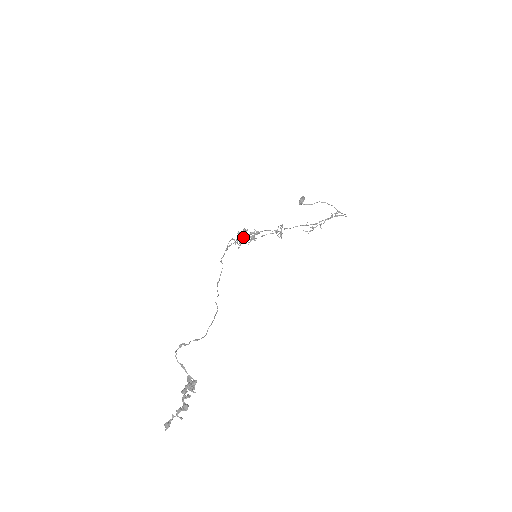
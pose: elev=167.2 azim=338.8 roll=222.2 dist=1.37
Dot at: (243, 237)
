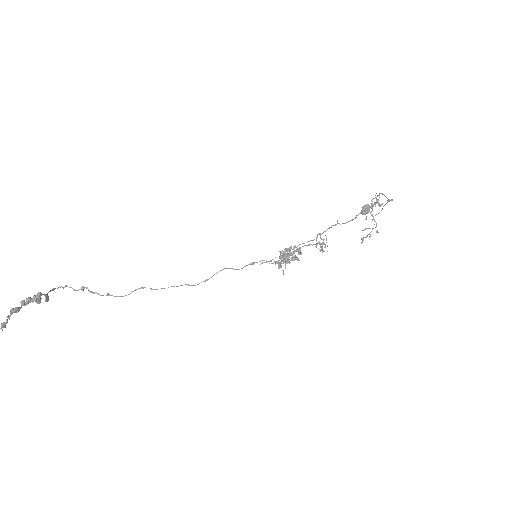
Dot at: (288, 259)
